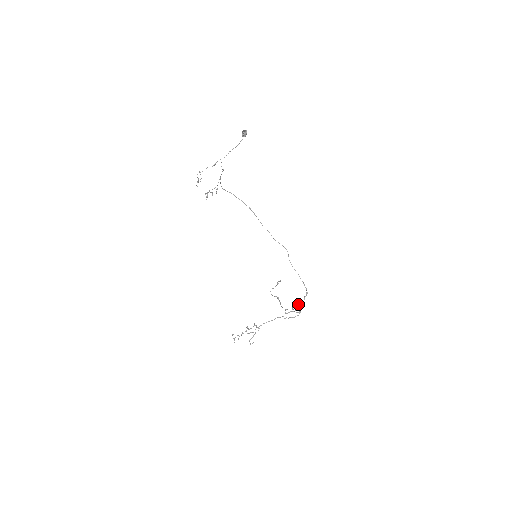
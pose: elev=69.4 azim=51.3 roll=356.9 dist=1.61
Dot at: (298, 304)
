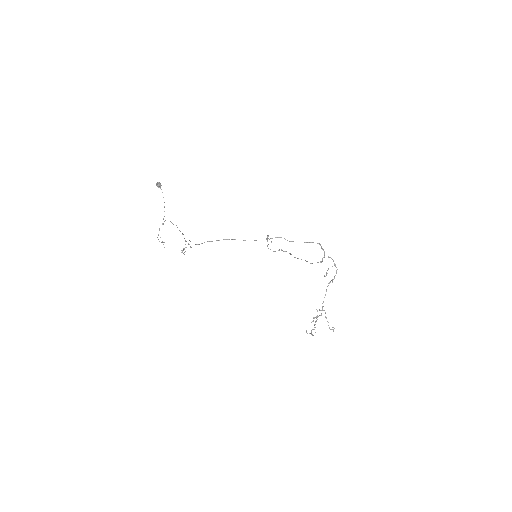
Dot at: occluded
